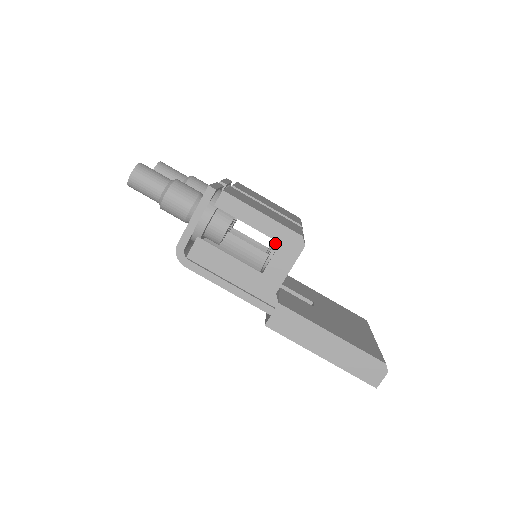
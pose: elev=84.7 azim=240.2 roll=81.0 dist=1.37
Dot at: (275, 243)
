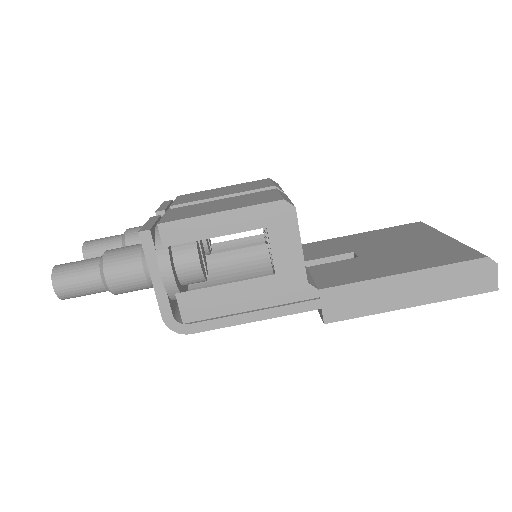
Dot at: occluded
